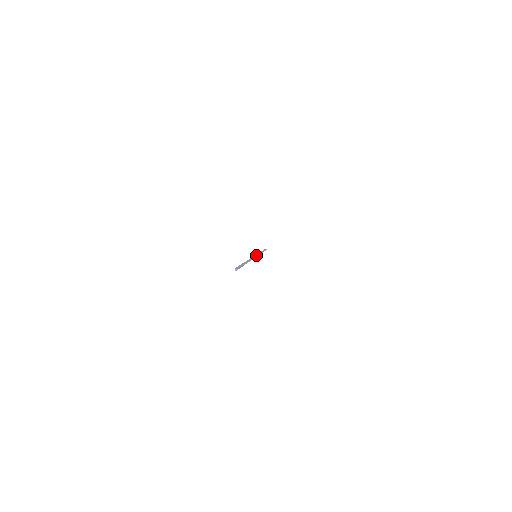
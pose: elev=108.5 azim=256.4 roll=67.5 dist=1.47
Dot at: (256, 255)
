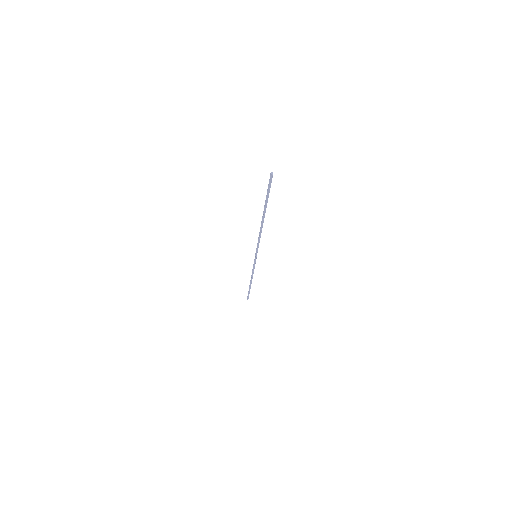
Dot at: (255, 255)
